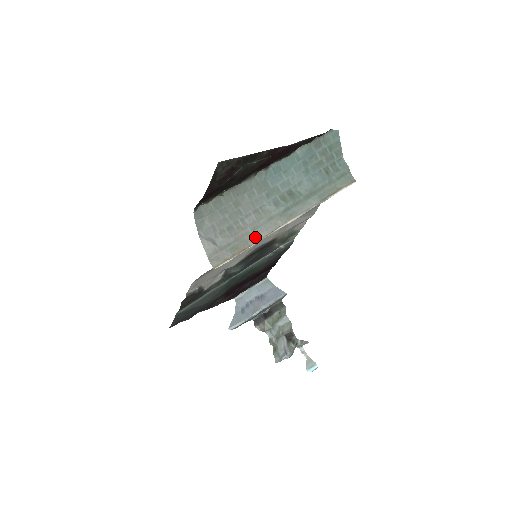
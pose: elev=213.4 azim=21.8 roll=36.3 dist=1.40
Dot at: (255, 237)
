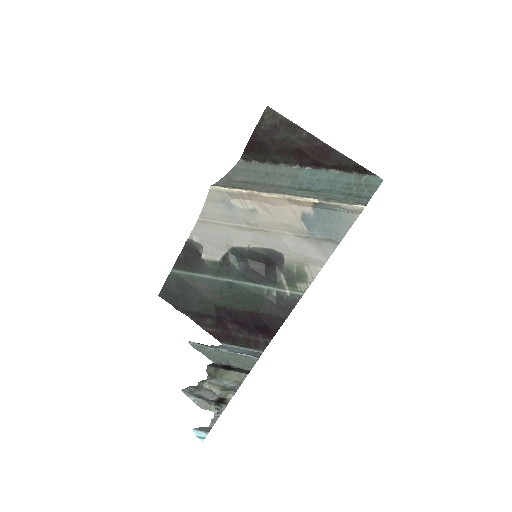
Dot at: (255, 190)
